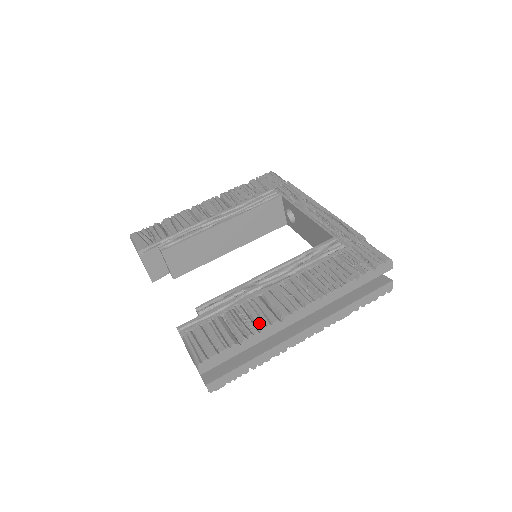
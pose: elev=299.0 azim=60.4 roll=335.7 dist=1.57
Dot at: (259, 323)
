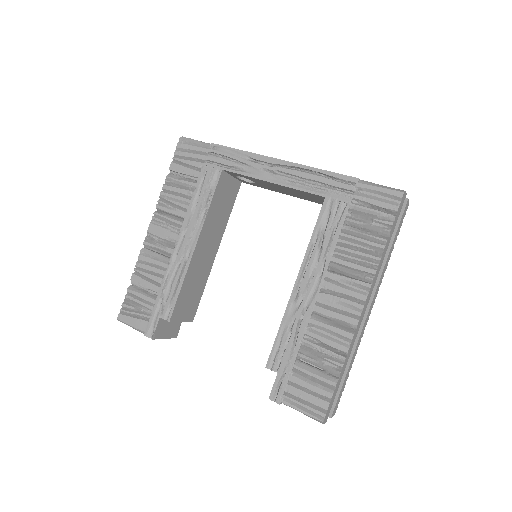
Dot at: (339, 349)
